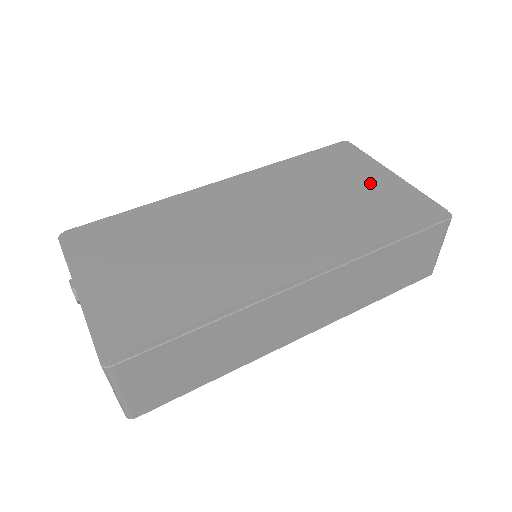
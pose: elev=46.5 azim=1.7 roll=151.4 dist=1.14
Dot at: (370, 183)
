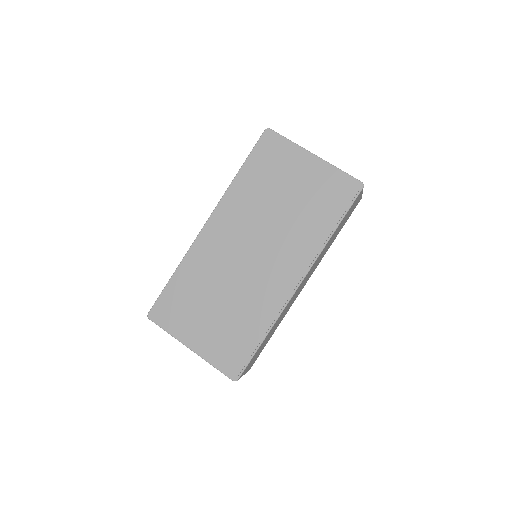
Dot at: (303, 177)
